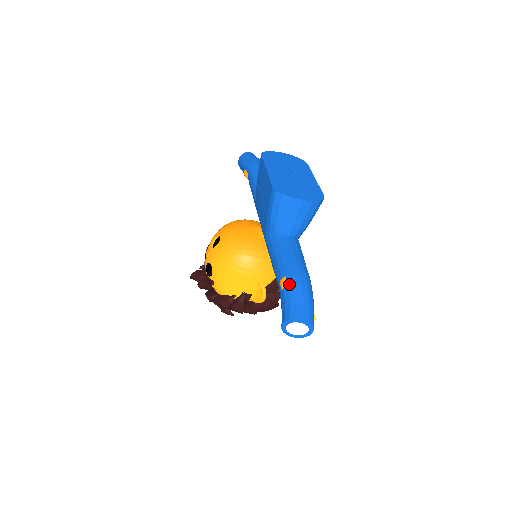
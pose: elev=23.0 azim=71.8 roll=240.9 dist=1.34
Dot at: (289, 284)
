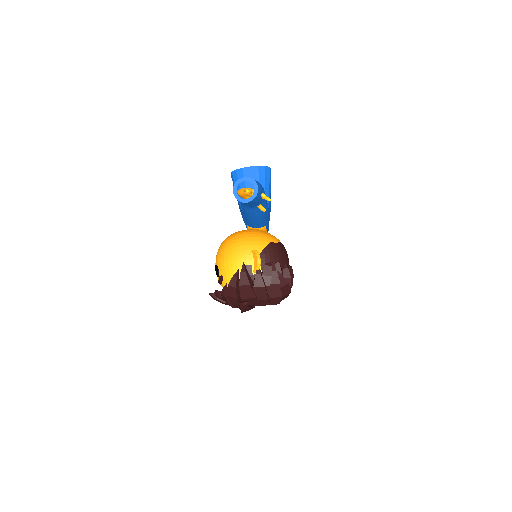
Dot at: occluded
